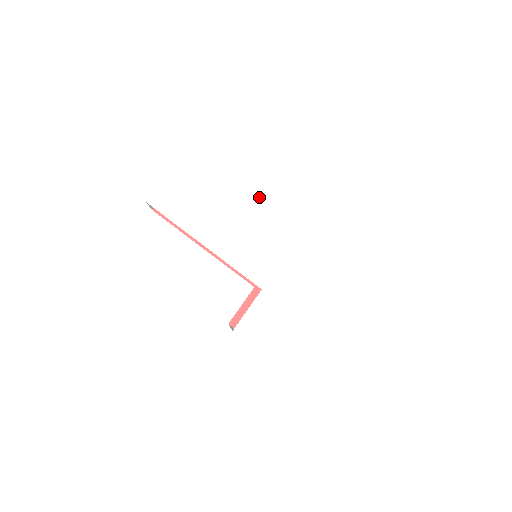
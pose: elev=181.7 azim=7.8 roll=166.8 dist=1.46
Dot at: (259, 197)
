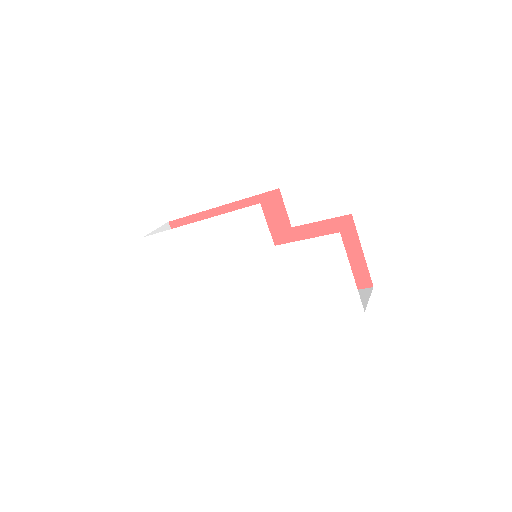
Dot at: (205, 235)
